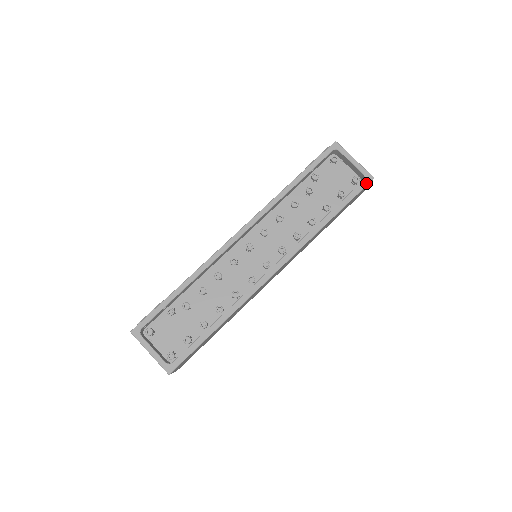
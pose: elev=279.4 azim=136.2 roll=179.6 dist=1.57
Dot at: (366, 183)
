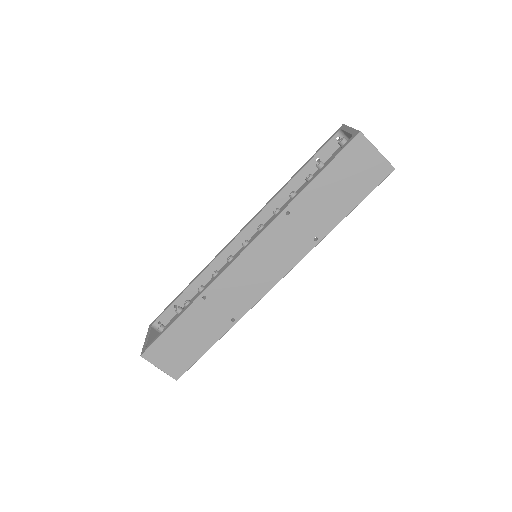
Dot at: (350, 141)
